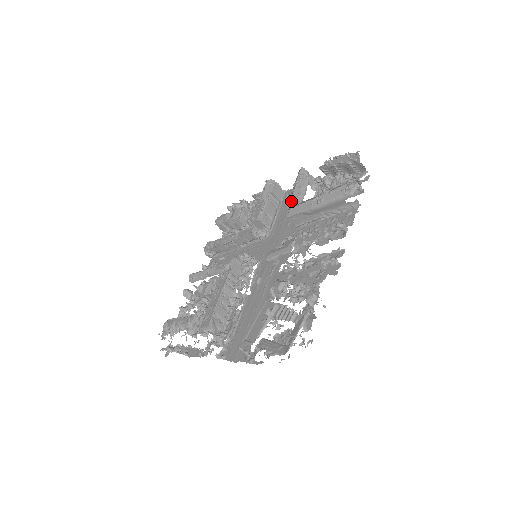
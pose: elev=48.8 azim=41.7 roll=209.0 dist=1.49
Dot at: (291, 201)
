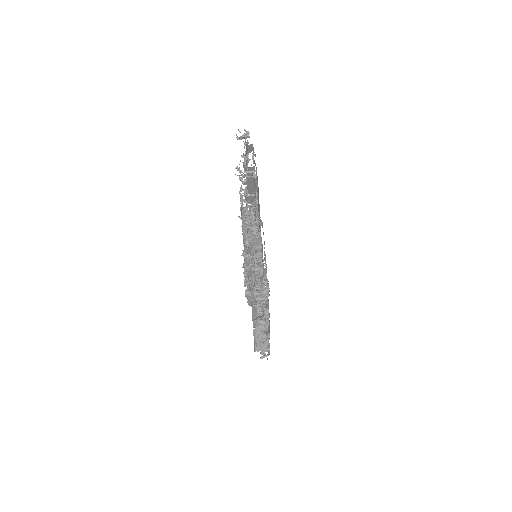
Dot at: occluded
